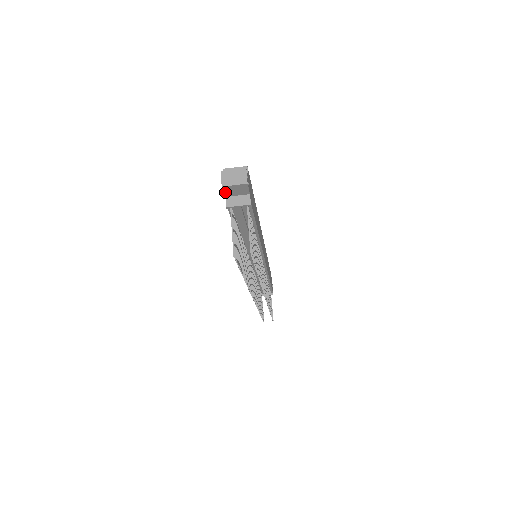
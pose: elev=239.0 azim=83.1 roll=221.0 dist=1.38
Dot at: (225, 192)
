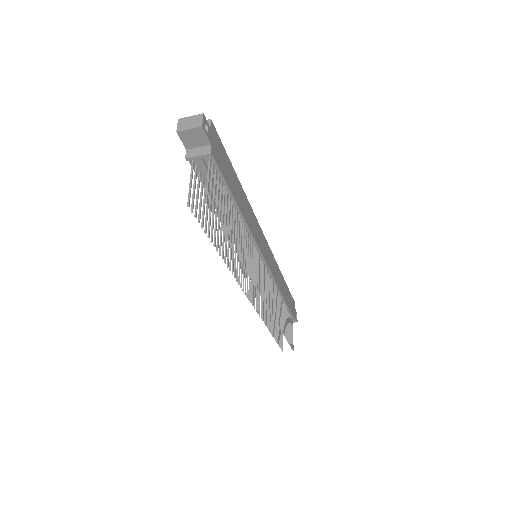
Dot at: (183, 142)
